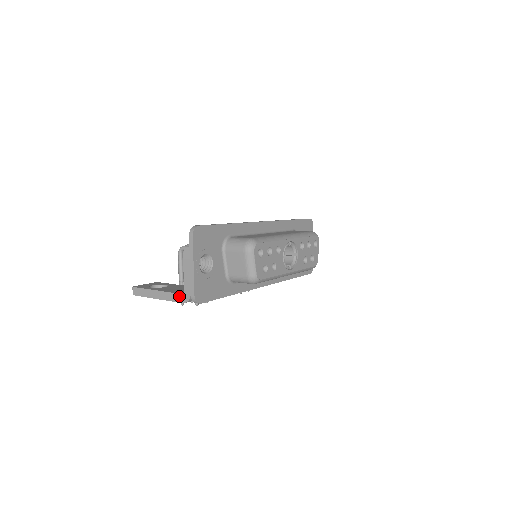
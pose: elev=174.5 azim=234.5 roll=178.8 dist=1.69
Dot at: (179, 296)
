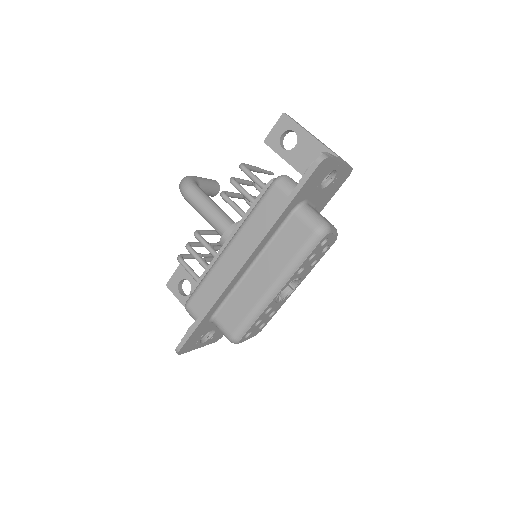
Dot at: occluded
